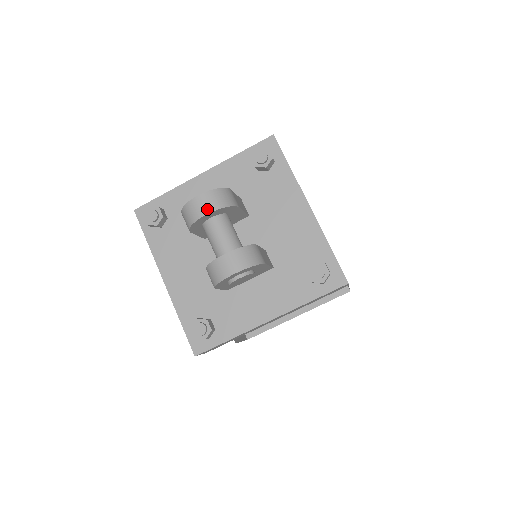
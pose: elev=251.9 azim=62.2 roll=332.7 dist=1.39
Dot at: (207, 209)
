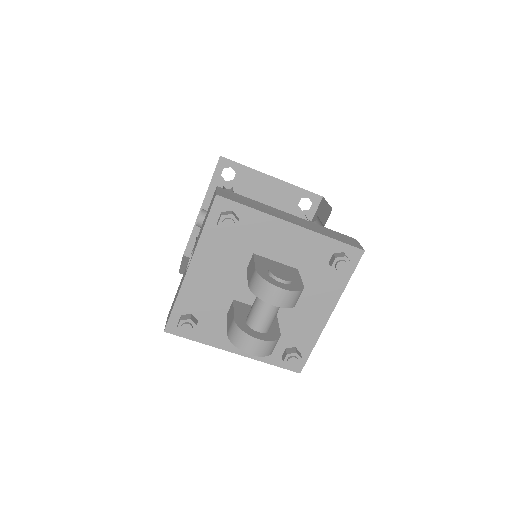
Dot at: (279, 303)
